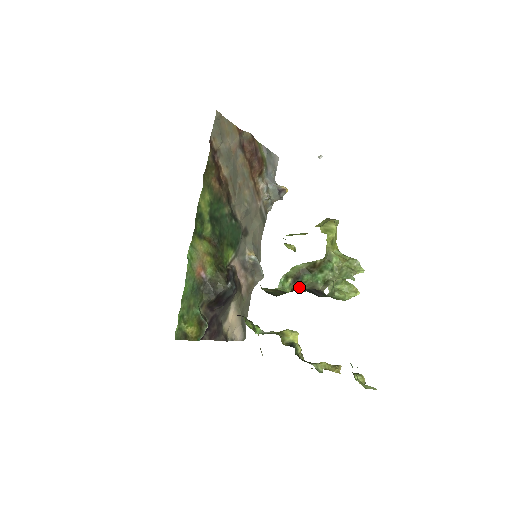
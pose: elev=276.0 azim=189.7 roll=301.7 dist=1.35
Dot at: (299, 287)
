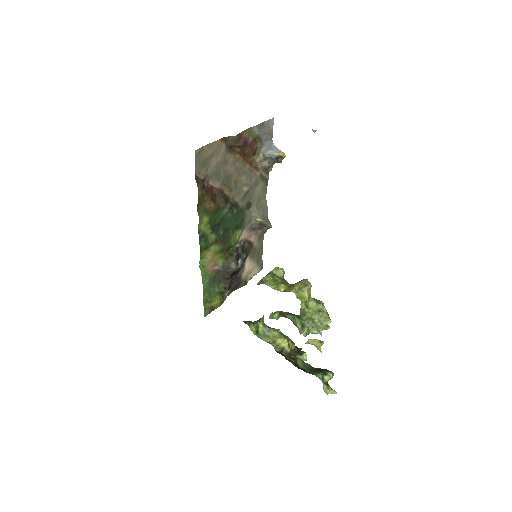
Dot at: (285, 317)
